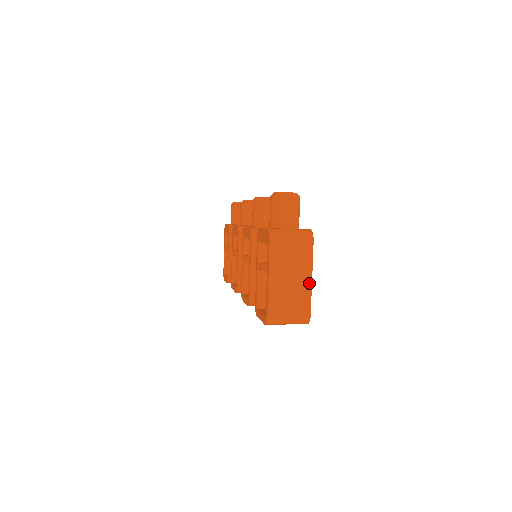
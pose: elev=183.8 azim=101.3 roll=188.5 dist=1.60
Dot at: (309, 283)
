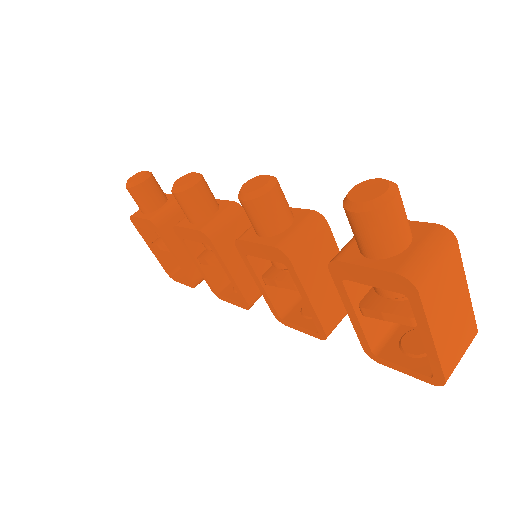
Dot at: (467, 297)
